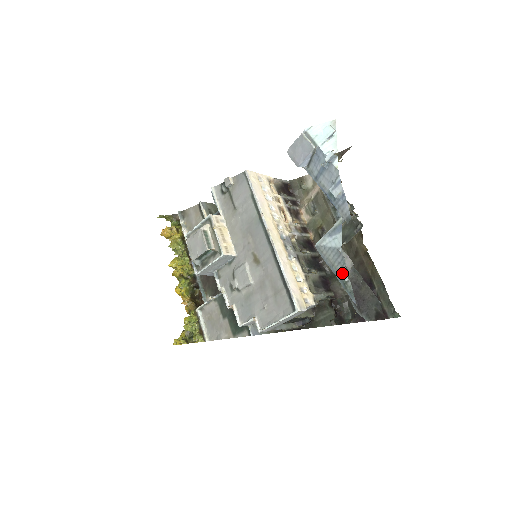
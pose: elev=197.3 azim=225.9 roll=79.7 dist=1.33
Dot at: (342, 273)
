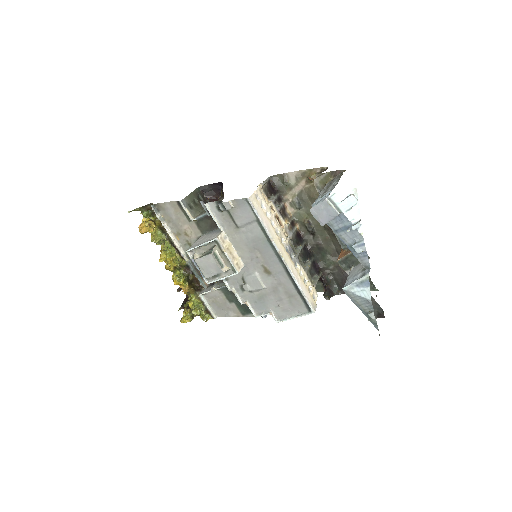
Dot at: (370, 315)
